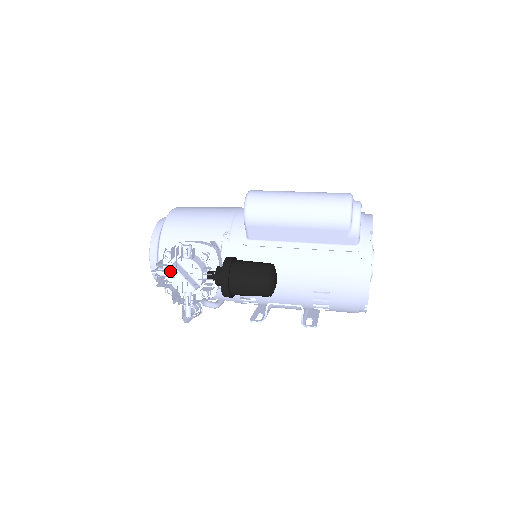
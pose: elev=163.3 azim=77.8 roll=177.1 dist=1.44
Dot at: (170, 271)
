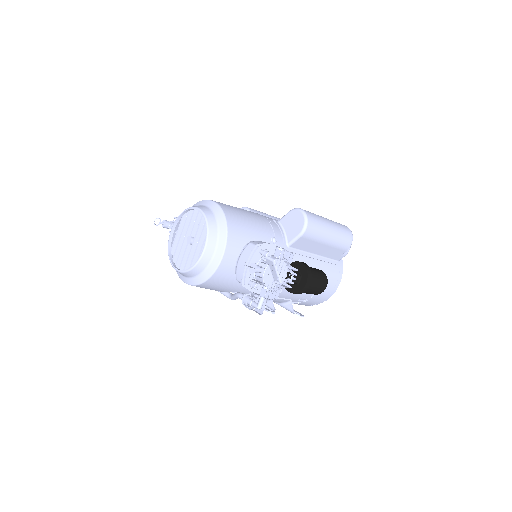
Dot at: (267, 269)
